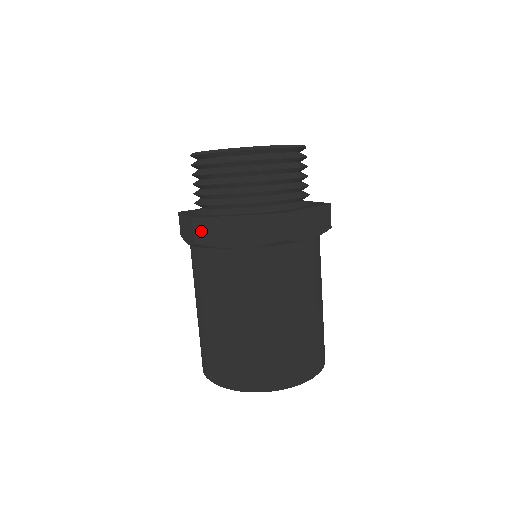
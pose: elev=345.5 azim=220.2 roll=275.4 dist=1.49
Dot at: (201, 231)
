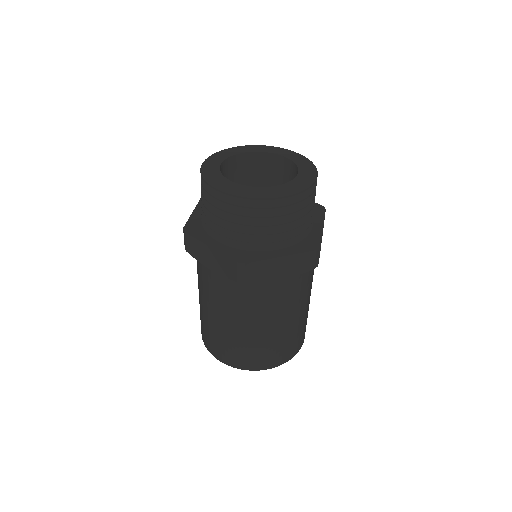
Dot at: (247, 273)
